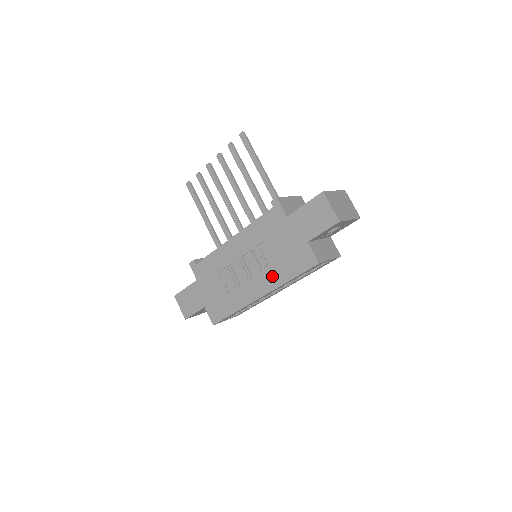
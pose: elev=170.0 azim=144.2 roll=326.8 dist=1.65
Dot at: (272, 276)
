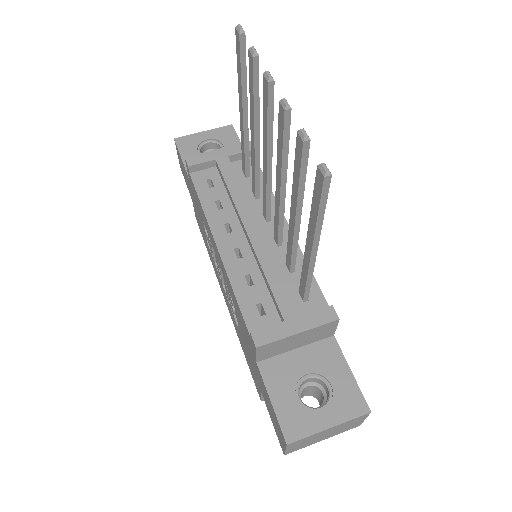
Dot at: (234, 321)
